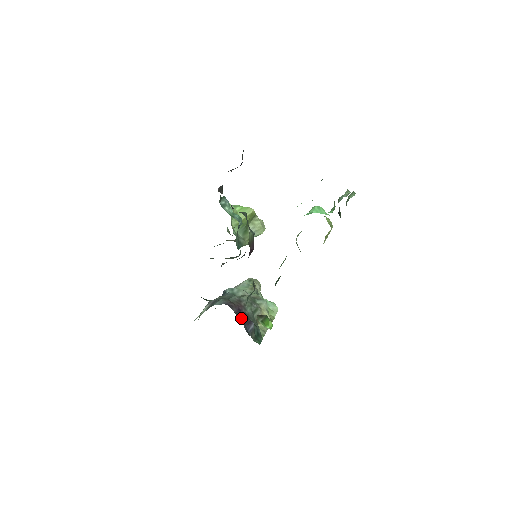
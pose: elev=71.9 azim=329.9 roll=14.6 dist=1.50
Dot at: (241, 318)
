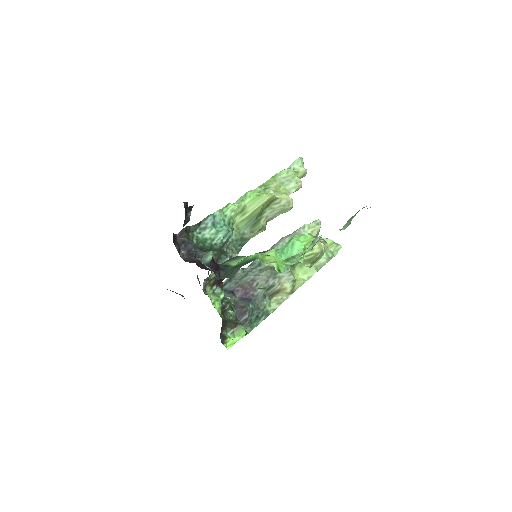
Dot at: (237, 308)
